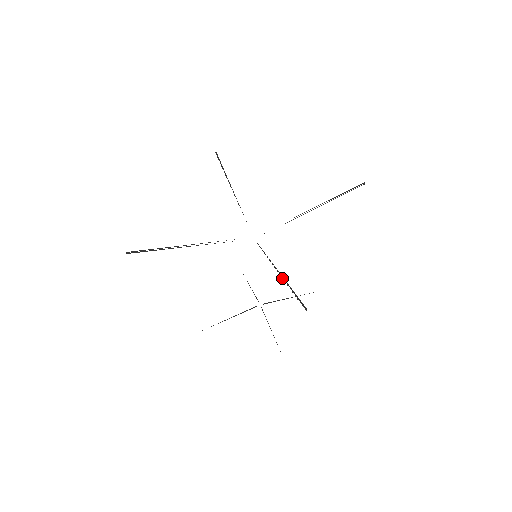
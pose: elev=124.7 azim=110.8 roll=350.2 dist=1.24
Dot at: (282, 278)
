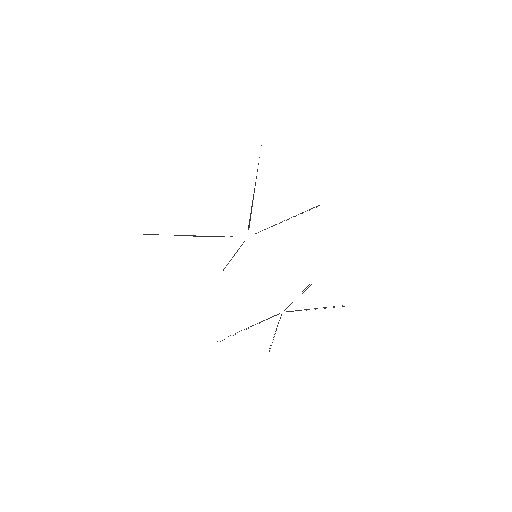
Dot at: (255, 185)
